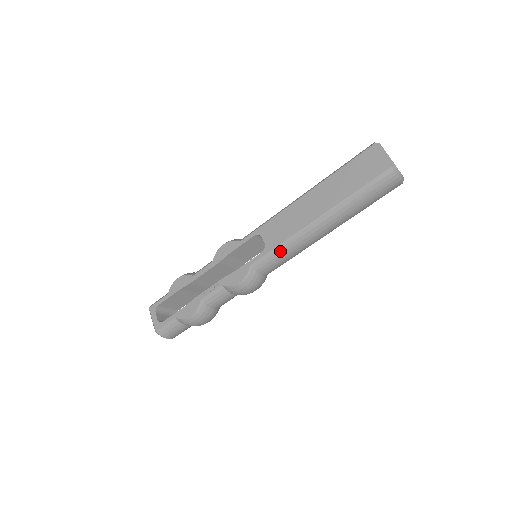
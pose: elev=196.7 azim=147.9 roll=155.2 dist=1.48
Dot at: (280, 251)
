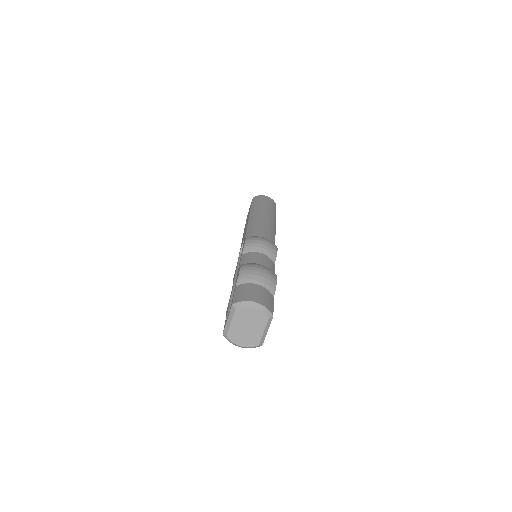
Dot at: (251, 228)
